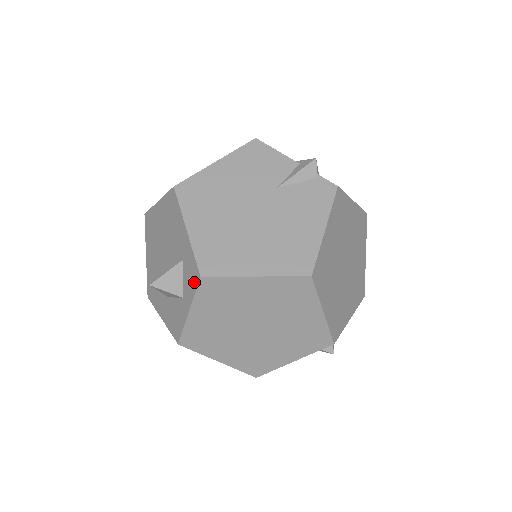
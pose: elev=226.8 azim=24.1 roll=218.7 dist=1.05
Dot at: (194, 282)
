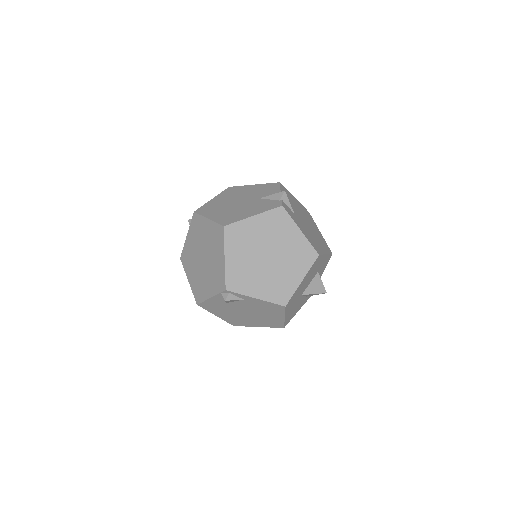
Dot at: occluded
